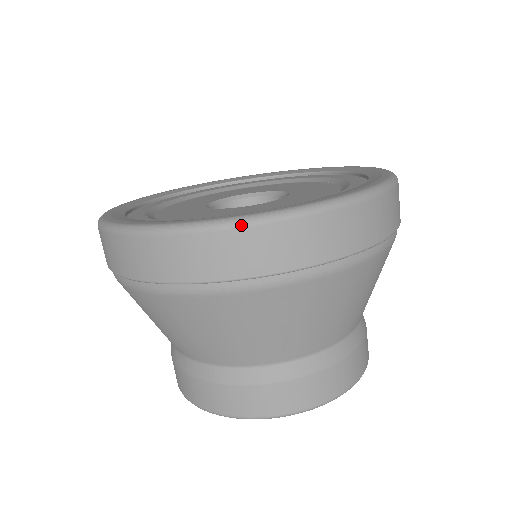
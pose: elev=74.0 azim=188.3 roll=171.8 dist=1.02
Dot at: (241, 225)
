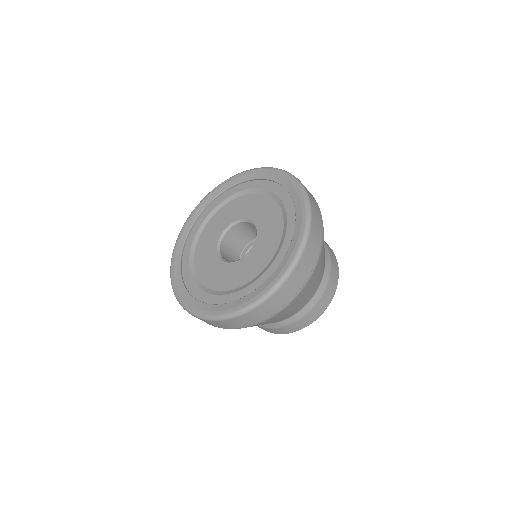
Dot at: (301, 255)
